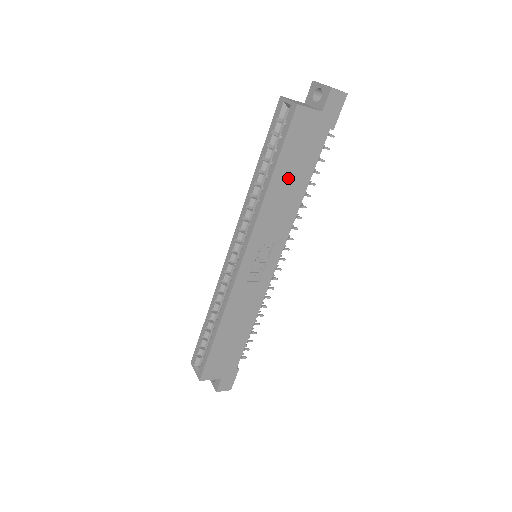
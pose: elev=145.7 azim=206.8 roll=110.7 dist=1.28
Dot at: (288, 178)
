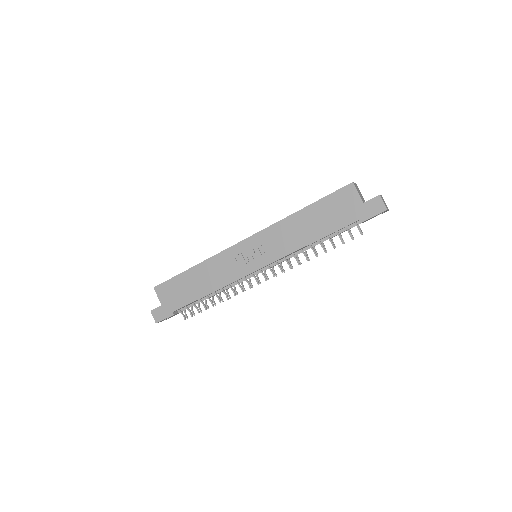
Dot at: (312, 220)
